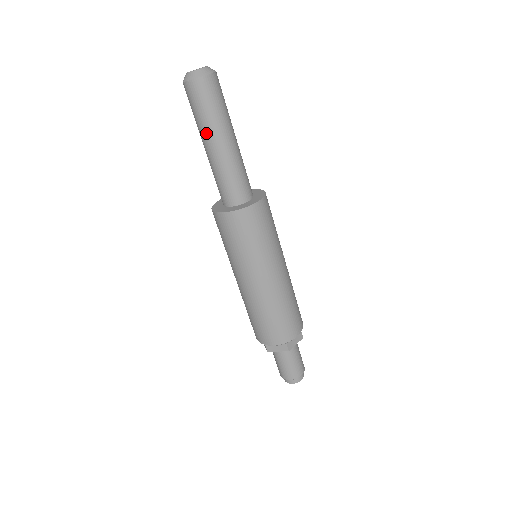
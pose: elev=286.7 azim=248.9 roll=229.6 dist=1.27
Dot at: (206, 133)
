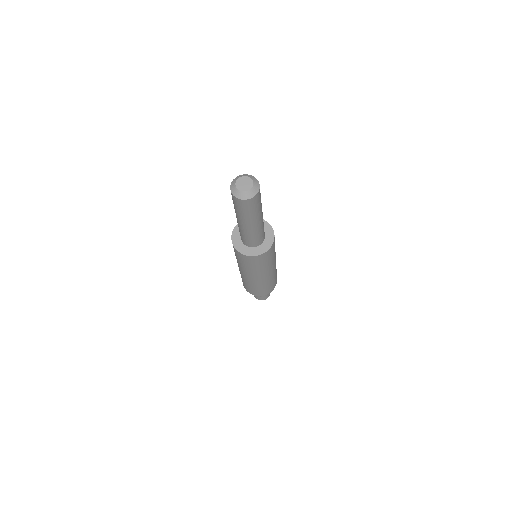
Dot at: (239, 218)
